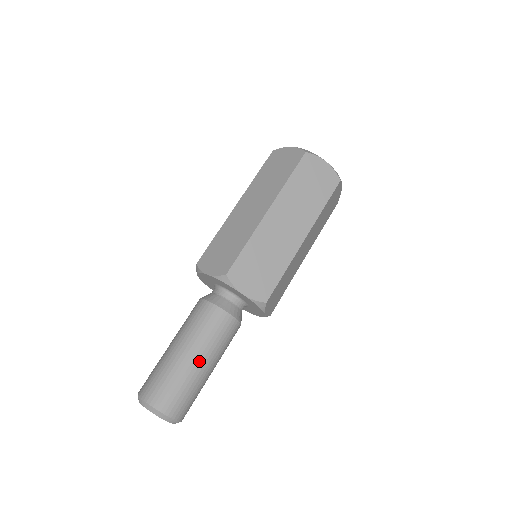
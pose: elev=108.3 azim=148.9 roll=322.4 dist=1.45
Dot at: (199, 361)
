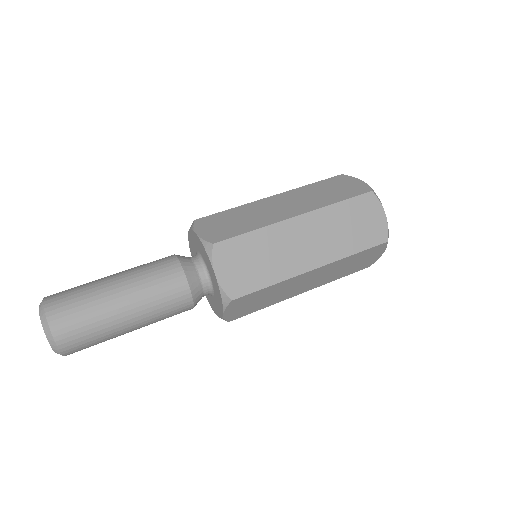
Dot at: (125, 308)
